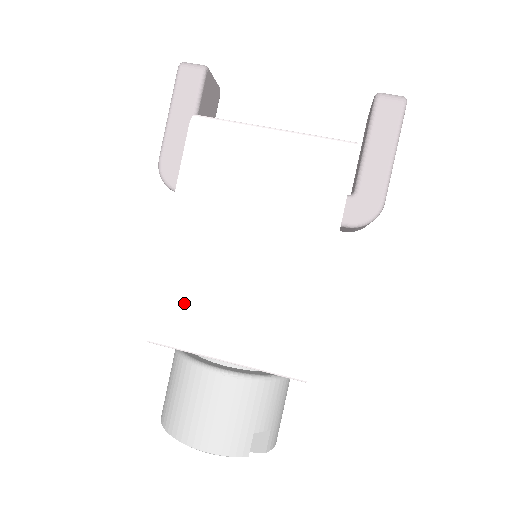
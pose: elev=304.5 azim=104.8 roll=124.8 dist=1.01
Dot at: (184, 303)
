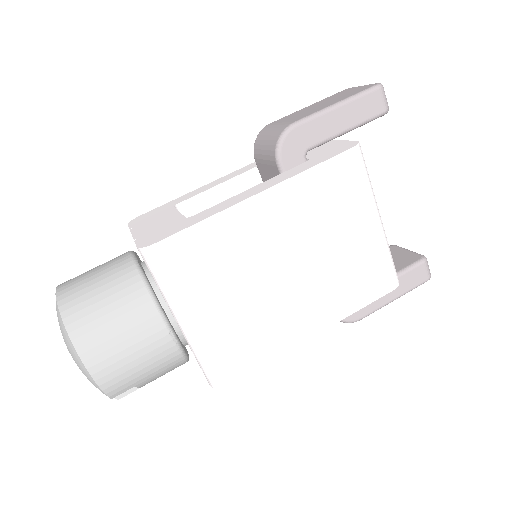
Dot at: (206, 257)
